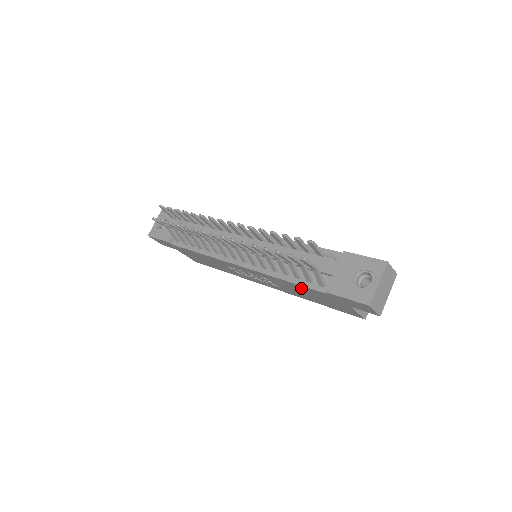
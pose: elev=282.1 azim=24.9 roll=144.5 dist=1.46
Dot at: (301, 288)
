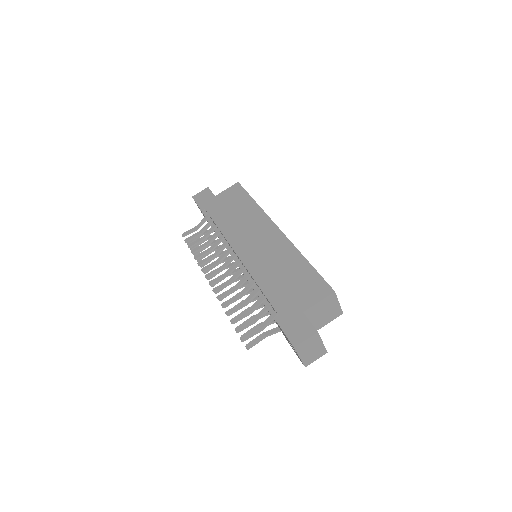
Dot at: occluded
